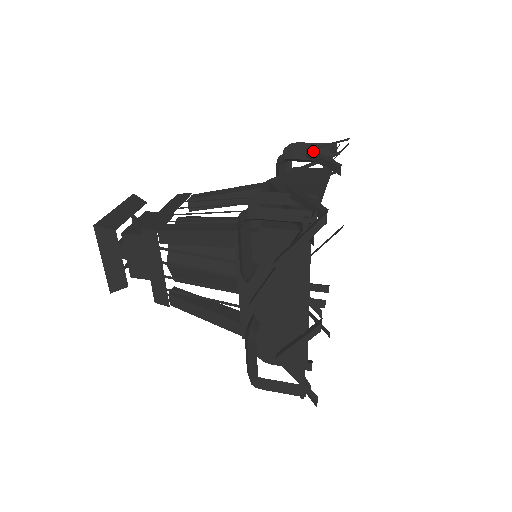
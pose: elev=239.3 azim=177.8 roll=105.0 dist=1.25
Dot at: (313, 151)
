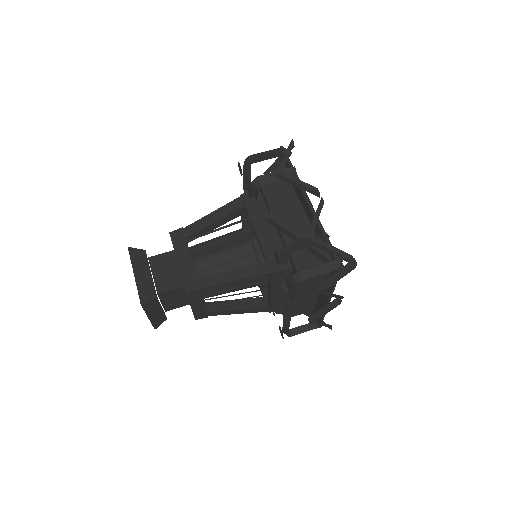
Dot at: (283, 174)
